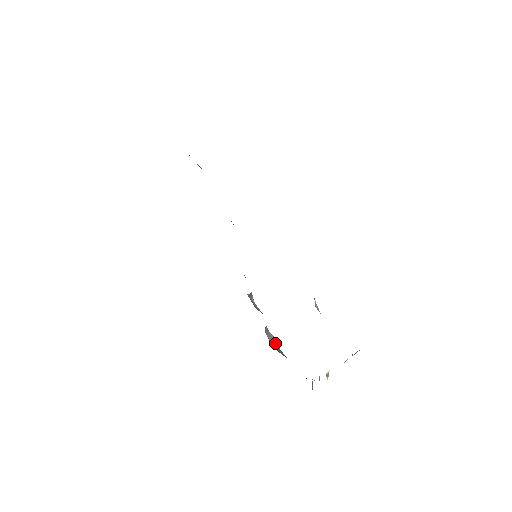
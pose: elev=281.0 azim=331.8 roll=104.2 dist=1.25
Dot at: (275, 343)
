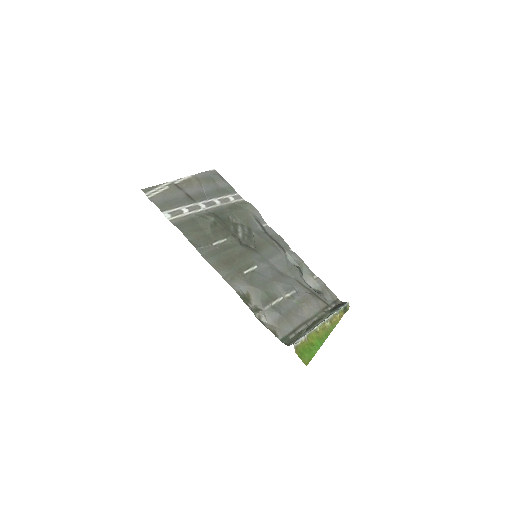
Dot at: (314, 283)
